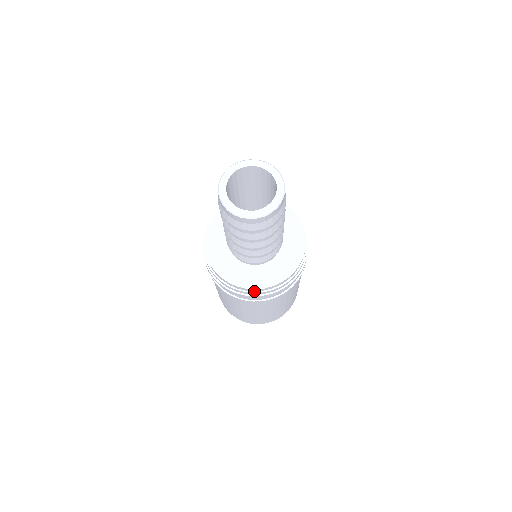
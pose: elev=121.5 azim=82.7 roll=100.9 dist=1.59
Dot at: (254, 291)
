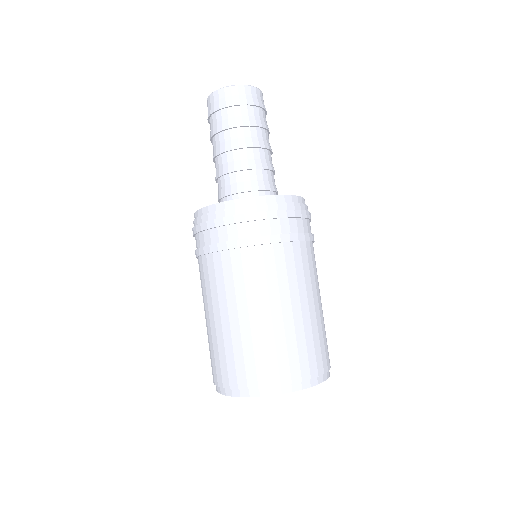
Dot at: (275, 203)
